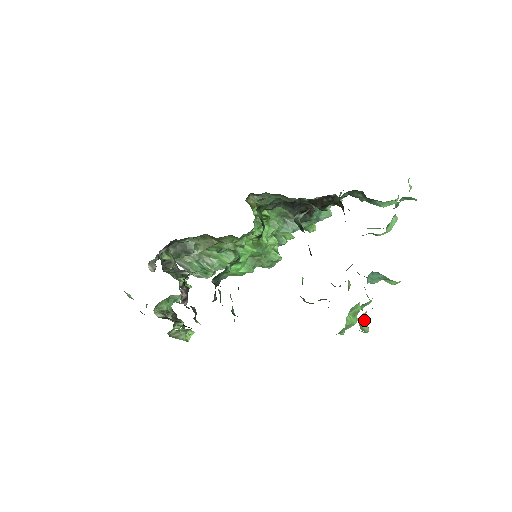
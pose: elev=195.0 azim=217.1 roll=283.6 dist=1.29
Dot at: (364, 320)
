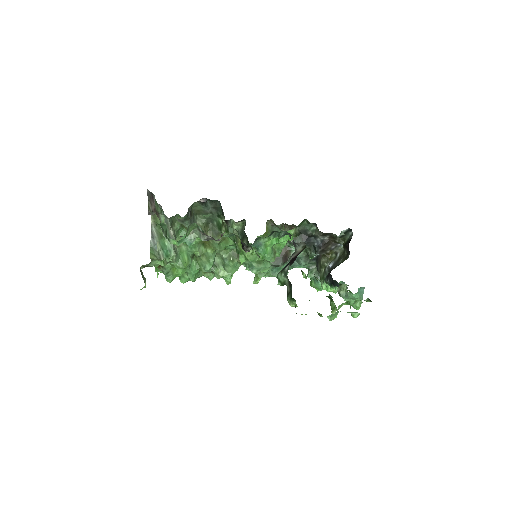
Dot at: occluded
